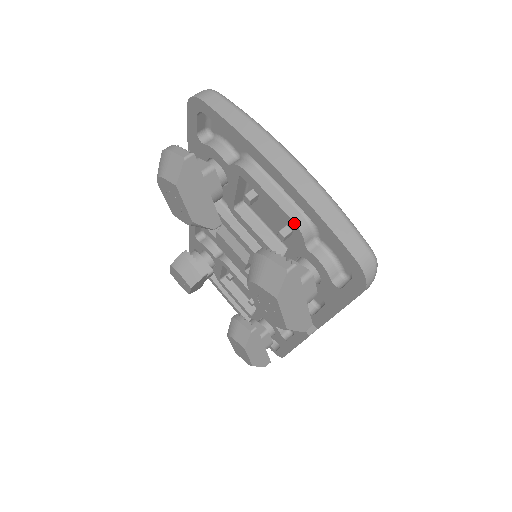
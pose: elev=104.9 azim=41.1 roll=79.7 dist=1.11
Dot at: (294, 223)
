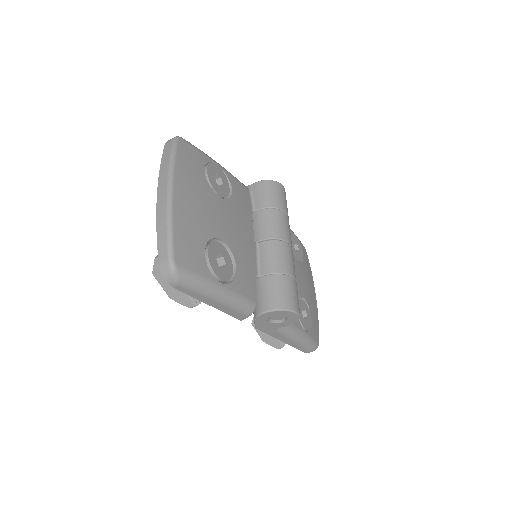
Dot at: occluded
